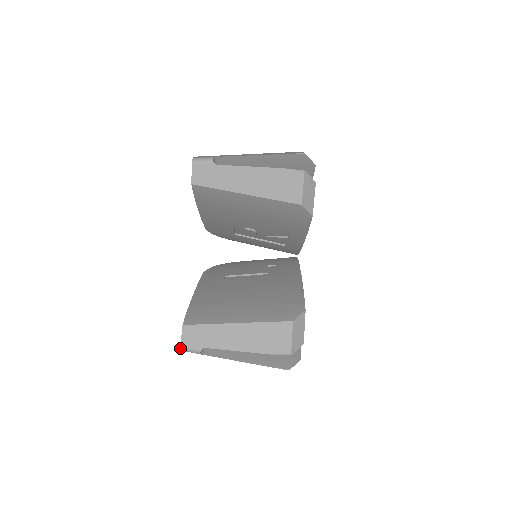
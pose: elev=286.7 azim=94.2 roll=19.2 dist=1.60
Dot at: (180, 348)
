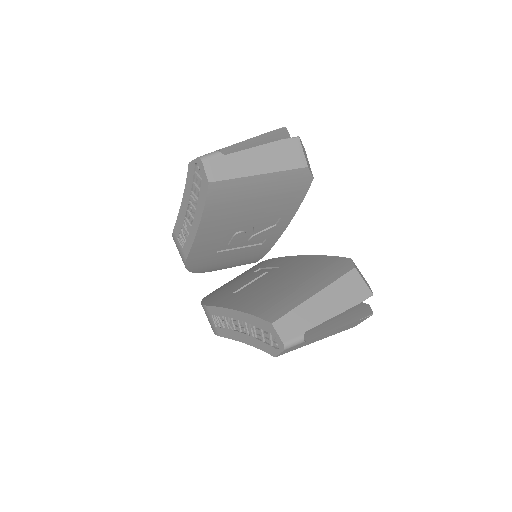
Dot at: (284, 347)
